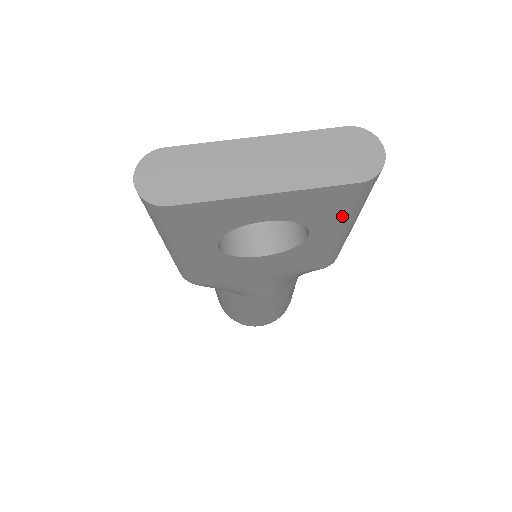
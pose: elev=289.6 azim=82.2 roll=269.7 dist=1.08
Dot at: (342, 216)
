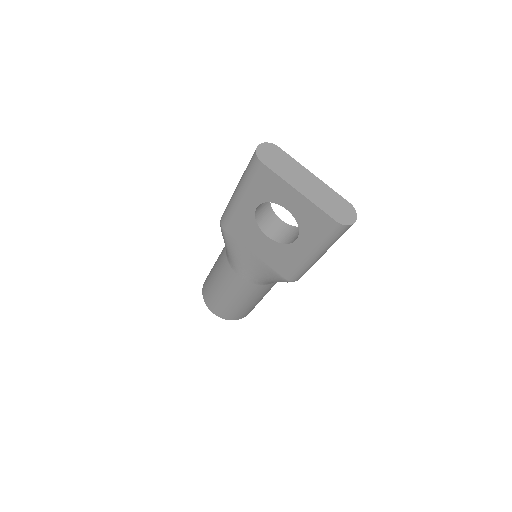
Dot at: (317, 239)
